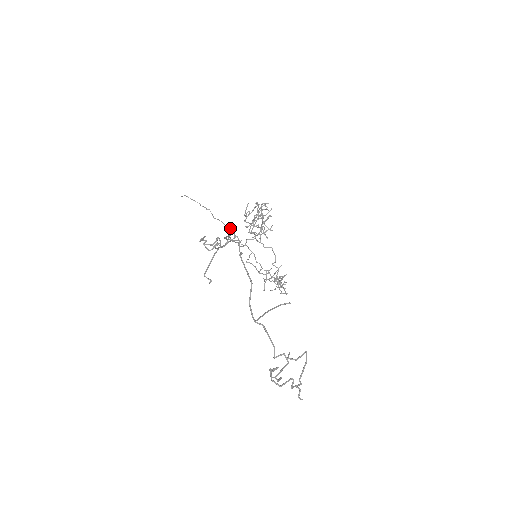
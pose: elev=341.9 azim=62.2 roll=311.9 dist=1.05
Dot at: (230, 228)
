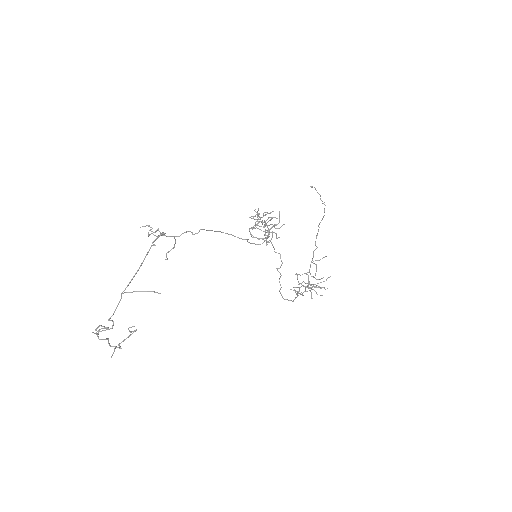
Dot at: (319, 227)
